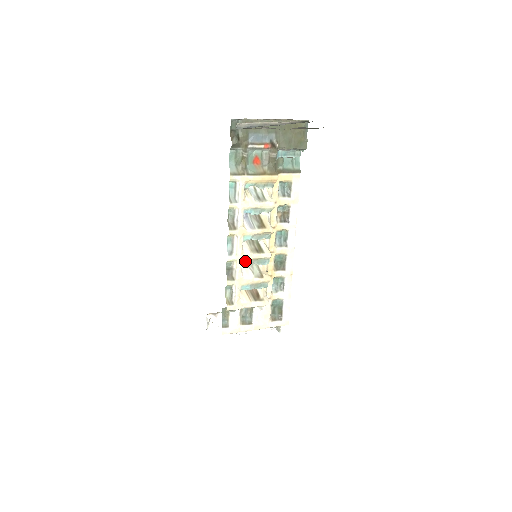
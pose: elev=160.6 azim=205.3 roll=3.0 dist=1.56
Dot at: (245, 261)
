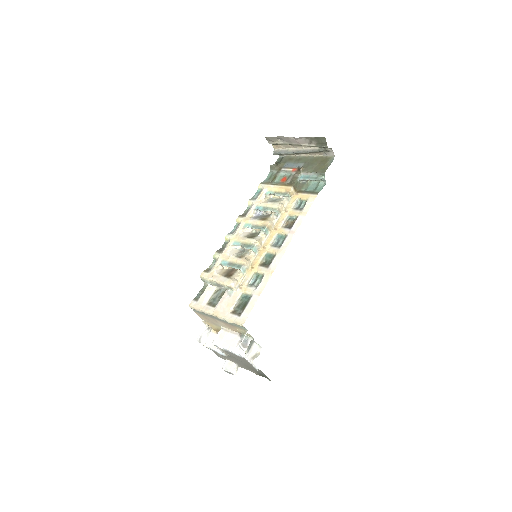
Dot at: (236, 242)
